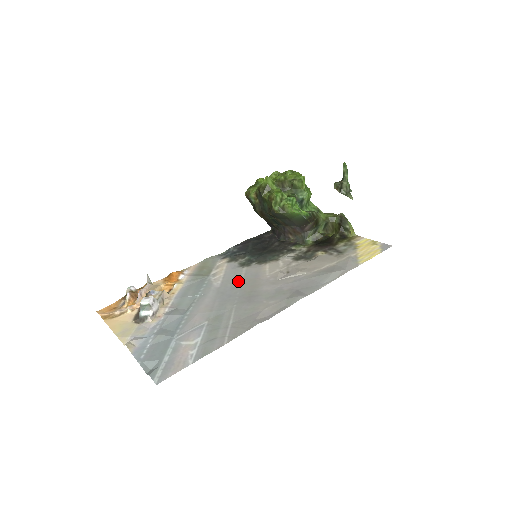
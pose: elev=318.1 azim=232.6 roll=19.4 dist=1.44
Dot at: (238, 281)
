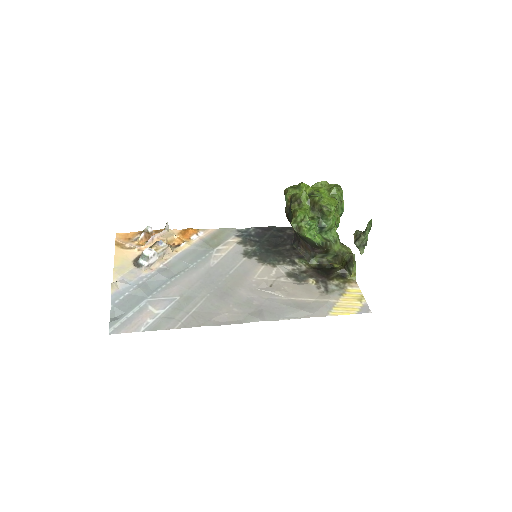
Dot at: (229, 270)
